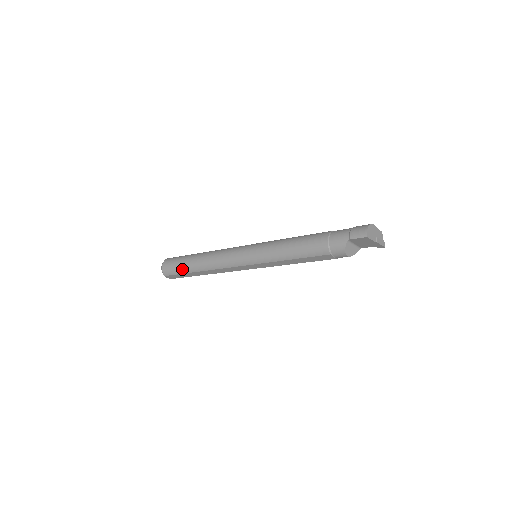
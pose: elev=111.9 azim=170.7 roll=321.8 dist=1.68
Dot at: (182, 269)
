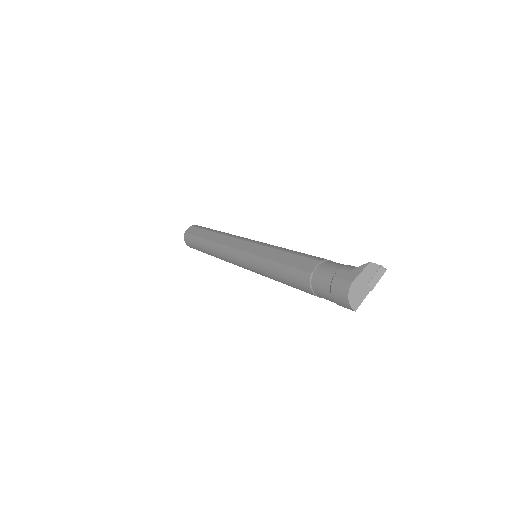
Dot at: occluded
